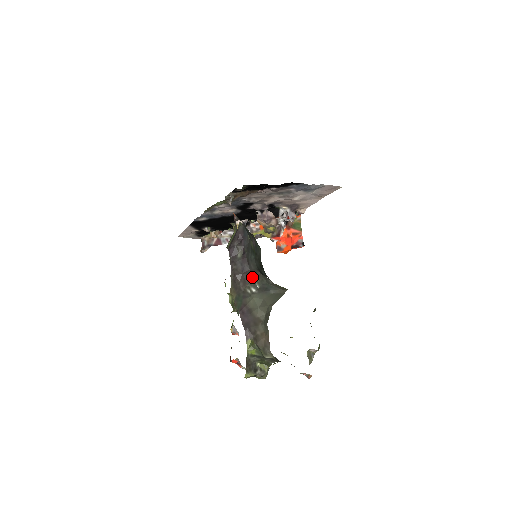
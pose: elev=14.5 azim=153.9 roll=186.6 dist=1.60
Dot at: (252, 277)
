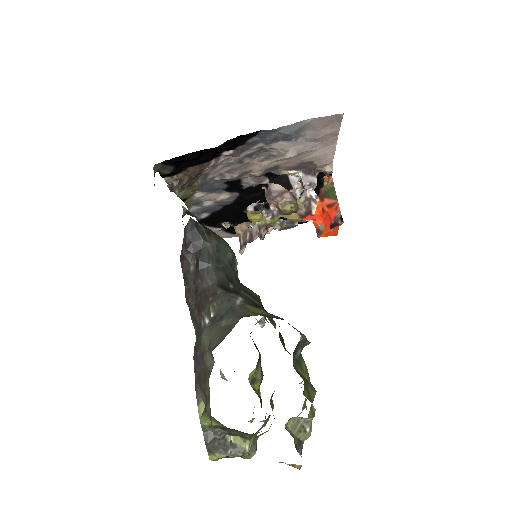
Dot at: (207, 300)
